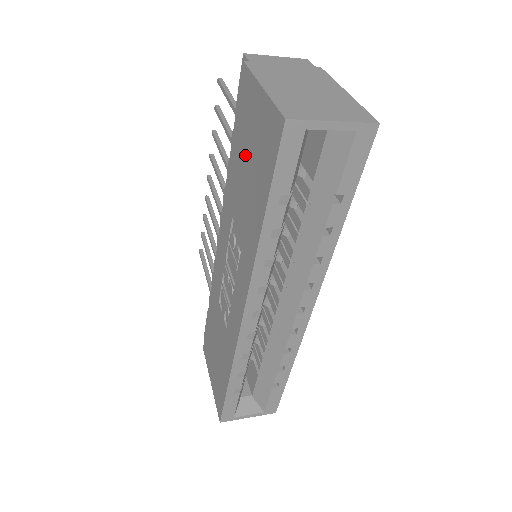
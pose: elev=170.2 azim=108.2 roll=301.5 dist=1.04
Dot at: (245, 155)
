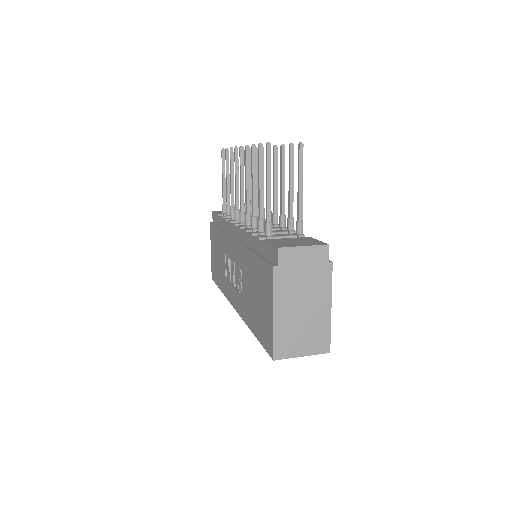
Dot at: (257, 290)
